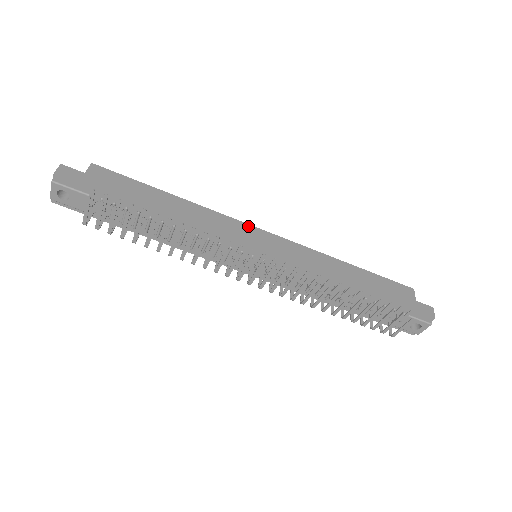
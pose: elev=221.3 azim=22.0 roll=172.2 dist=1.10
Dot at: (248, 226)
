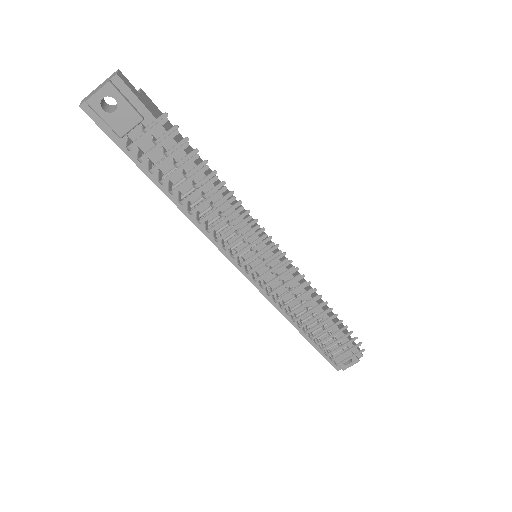
Dot at: (257, 224)
